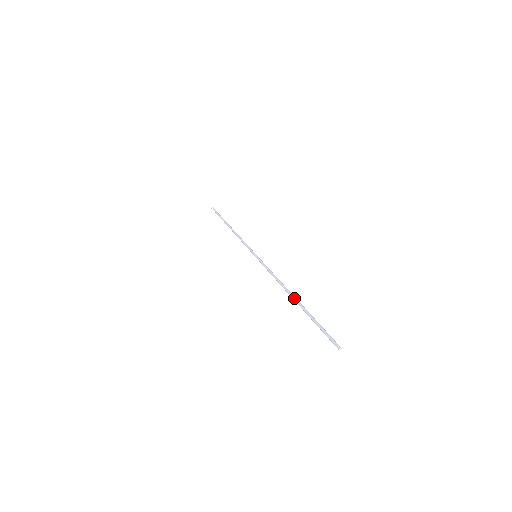
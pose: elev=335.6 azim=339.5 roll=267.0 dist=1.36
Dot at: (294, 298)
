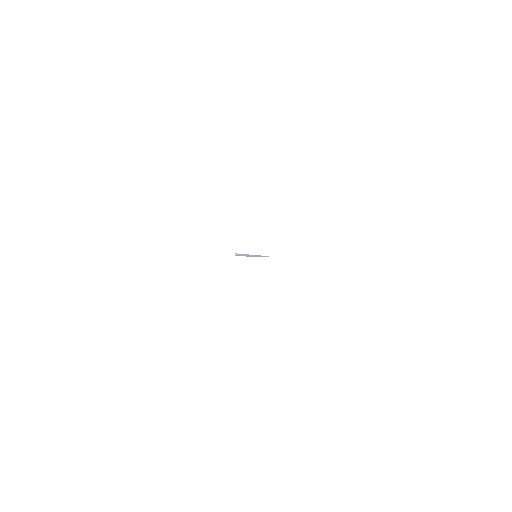
Dot at: (246, 254)
